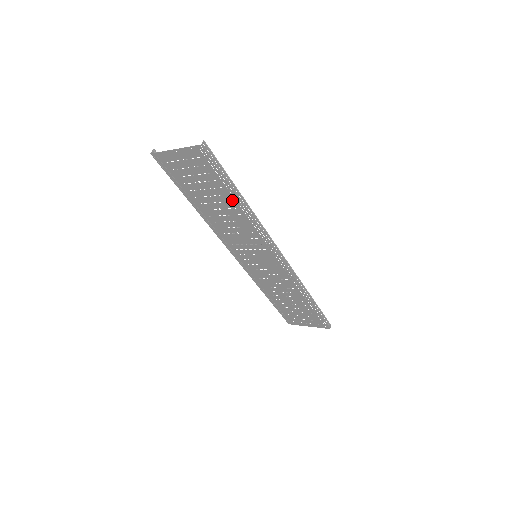
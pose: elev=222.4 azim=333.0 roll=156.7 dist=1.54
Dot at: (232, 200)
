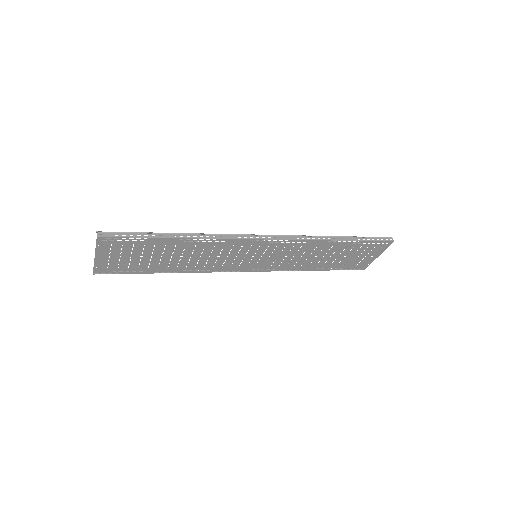
Dot at: (174, 244)
